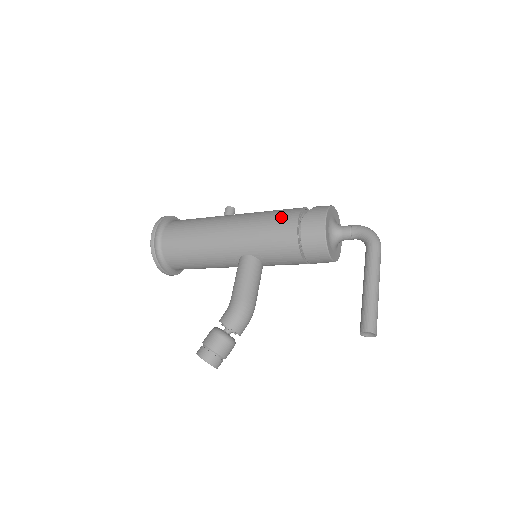
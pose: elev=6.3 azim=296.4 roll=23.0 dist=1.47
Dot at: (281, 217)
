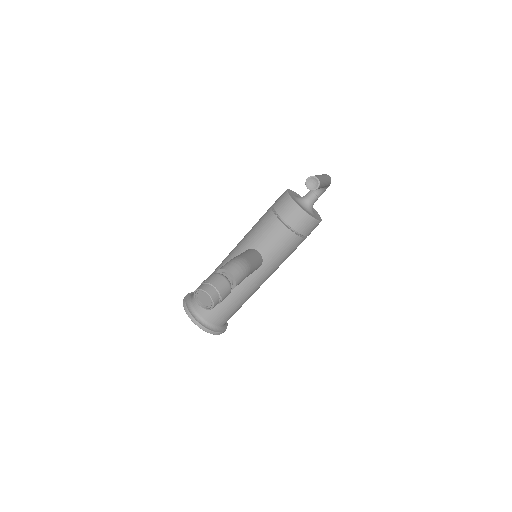
Dot at: occluded
